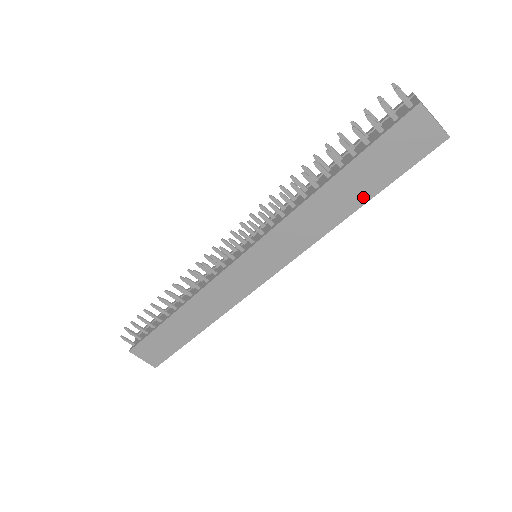
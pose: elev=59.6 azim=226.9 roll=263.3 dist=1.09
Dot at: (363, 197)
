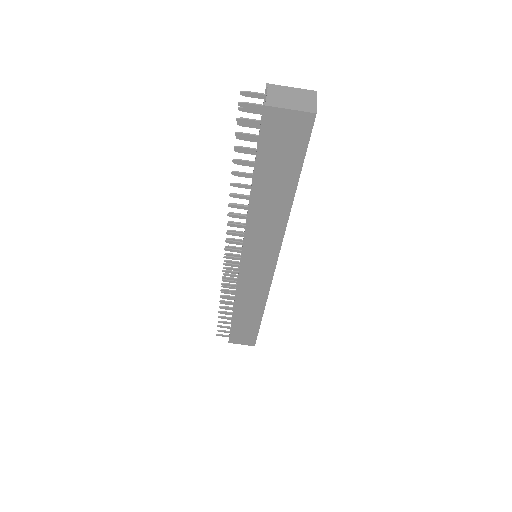
Dot at: (289, 191)
